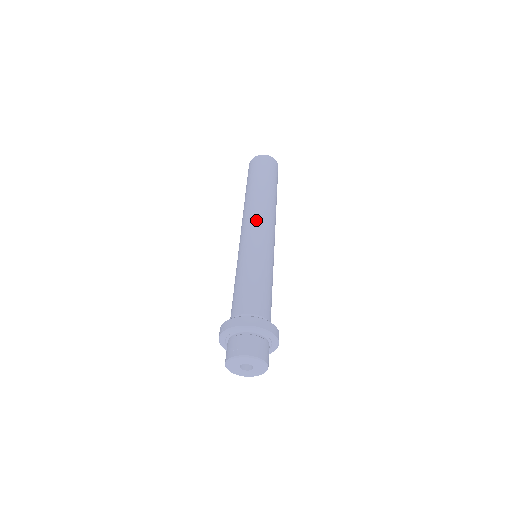
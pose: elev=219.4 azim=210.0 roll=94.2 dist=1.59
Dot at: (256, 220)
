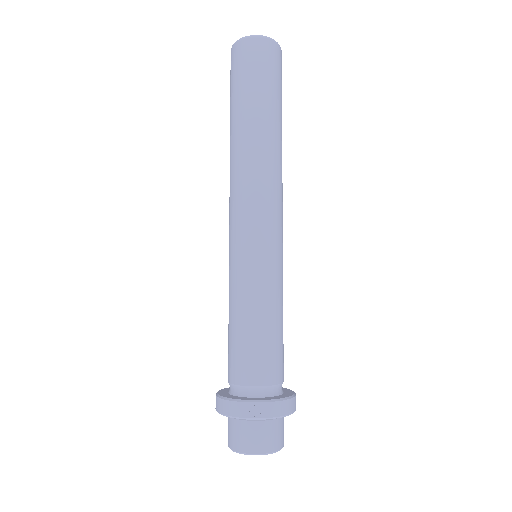
Dot at: (278, 204)
